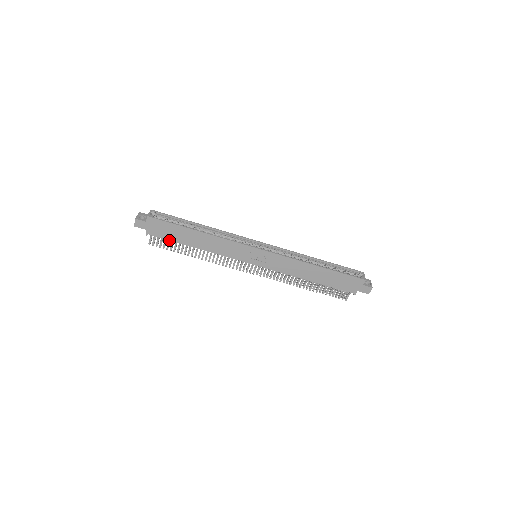
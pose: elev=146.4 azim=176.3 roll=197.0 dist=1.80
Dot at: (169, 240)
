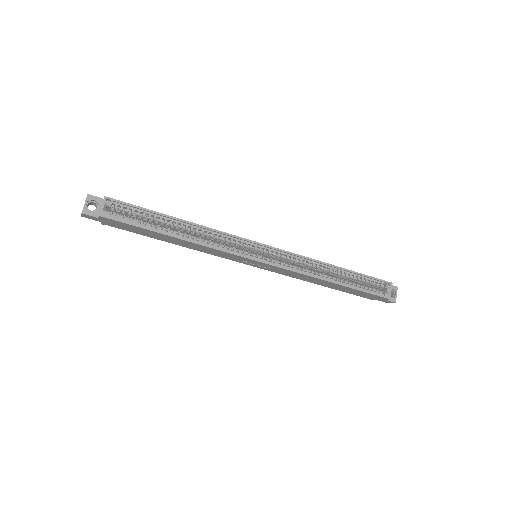
Dot at: occluded
